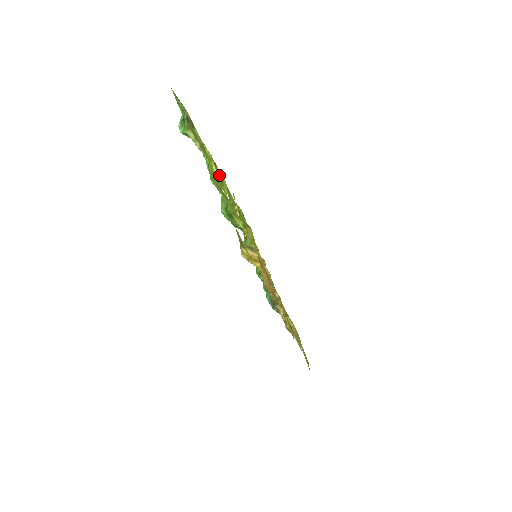
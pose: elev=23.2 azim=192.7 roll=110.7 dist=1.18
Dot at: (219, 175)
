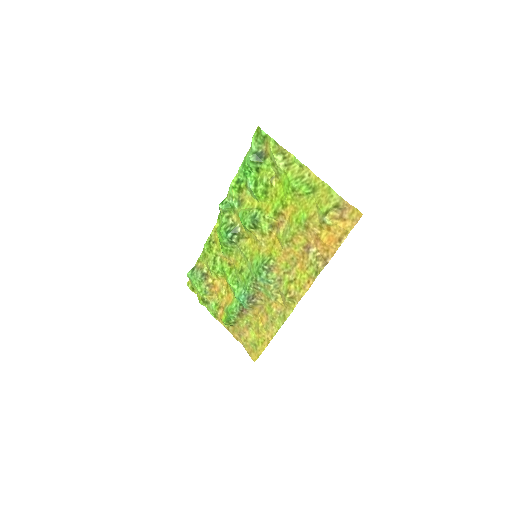
Dot at: (240, 199)
